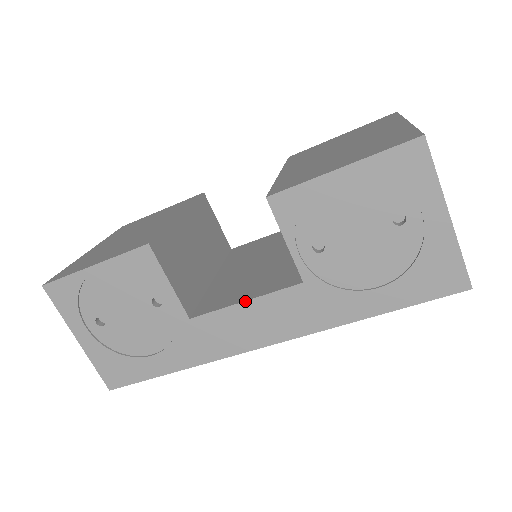
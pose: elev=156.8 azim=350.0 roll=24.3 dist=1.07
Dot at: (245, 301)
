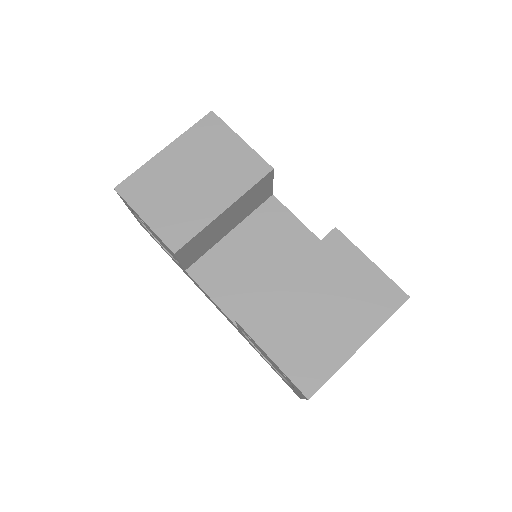
Dot at: (212, 300)
